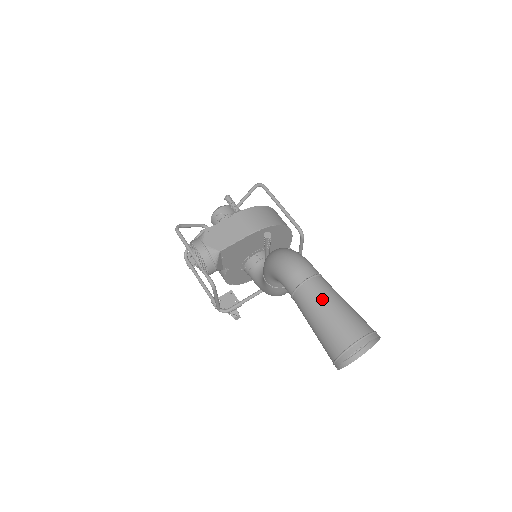
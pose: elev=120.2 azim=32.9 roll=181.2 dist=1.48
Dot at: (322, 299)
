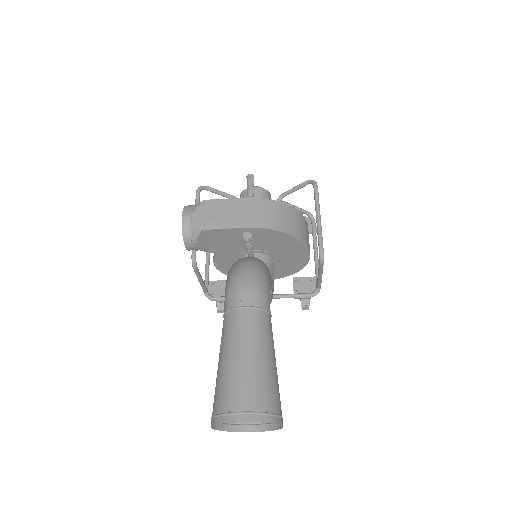
Dot at: (241, 339)
